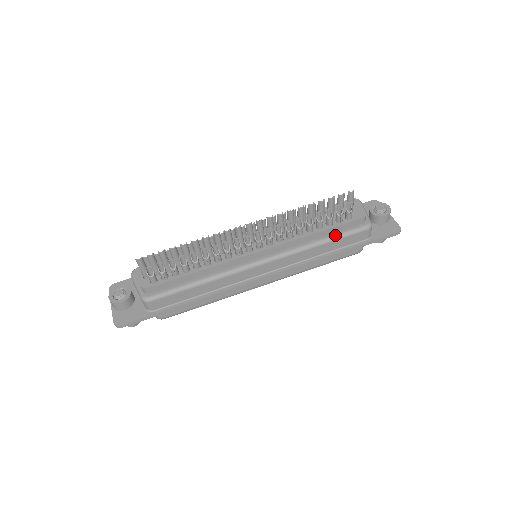
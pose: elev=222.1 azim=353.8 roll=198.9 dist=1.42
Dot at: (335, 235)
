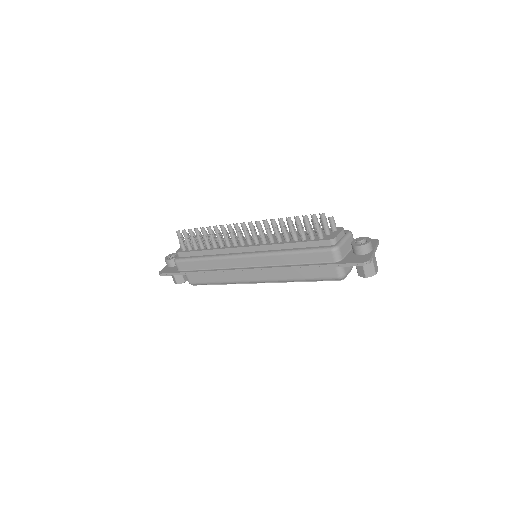
Dot at: (303, 249)
